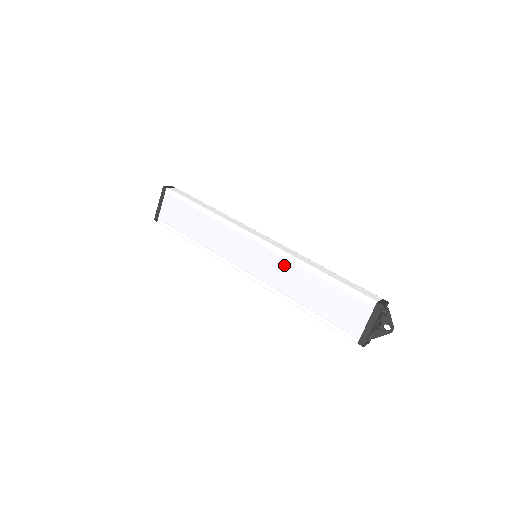
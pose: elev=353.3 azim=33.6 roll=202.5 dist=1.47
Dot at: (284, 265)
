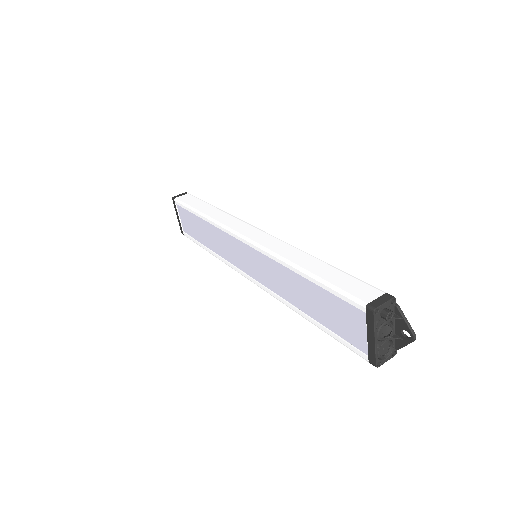
Dot at: (272, 265)
